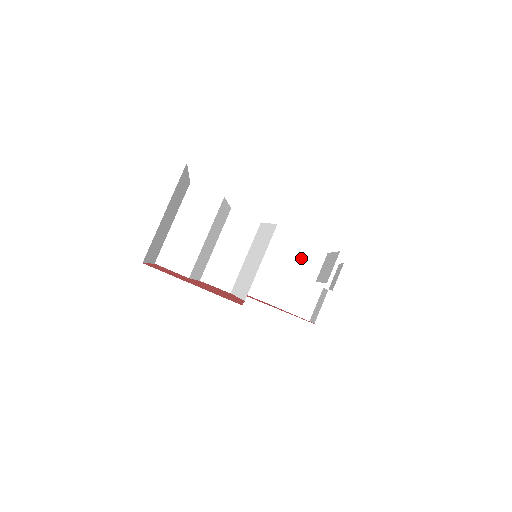
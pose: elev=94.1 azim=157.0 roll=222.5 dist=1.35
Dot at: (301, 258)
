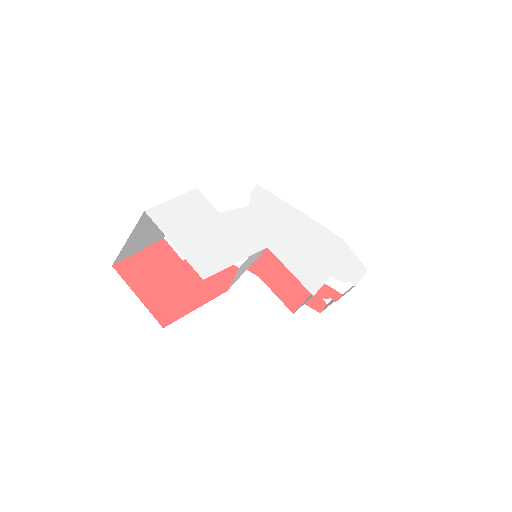
Dot at: occluded
